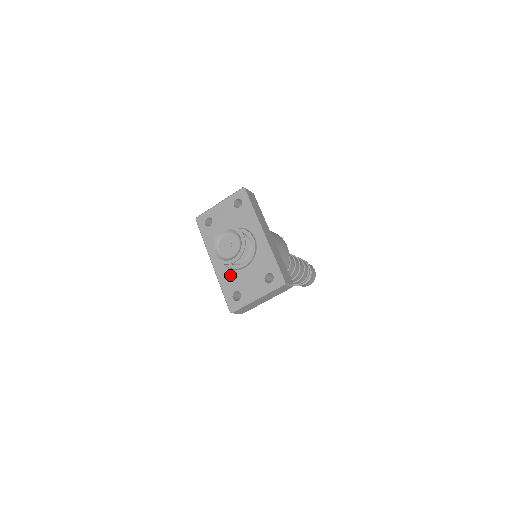
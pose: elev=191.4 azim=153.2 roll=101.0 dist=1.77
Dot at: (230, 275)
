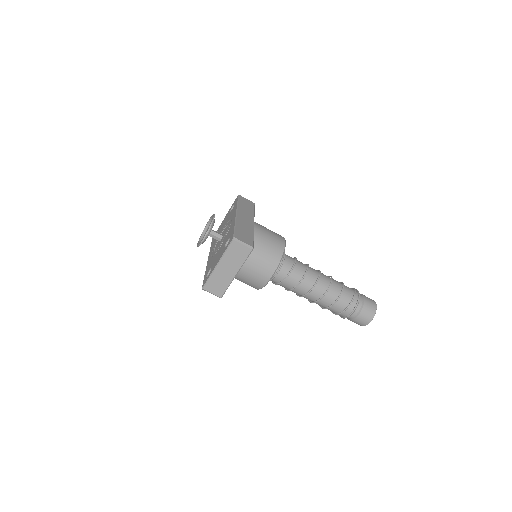
Dot at: (211, 260)
